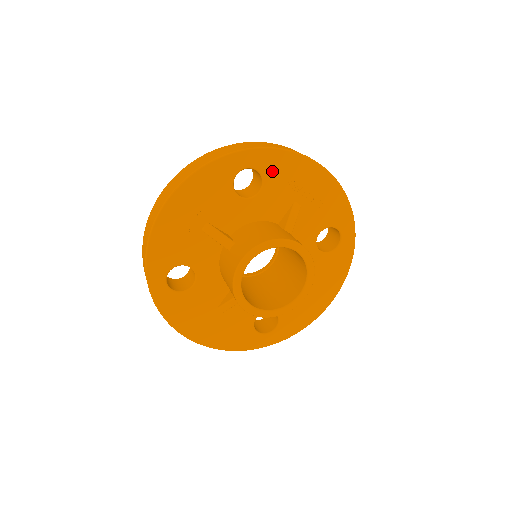
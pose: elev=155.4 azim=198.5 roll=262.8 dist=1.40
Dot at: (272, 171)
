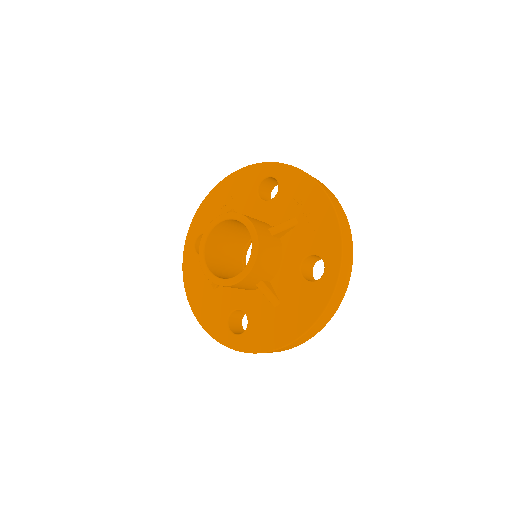
Dot at: (287, 184)
